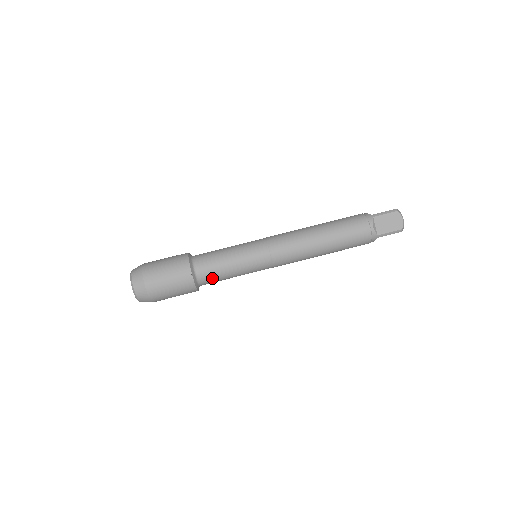
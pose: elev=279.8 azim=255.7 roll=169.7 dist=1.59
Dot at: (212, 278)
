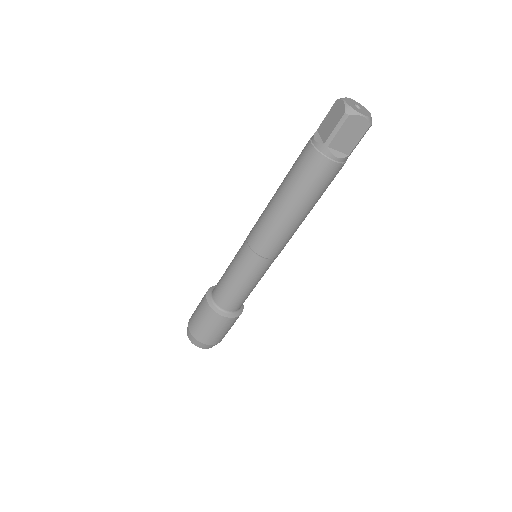
Dot at: (244, 301)
